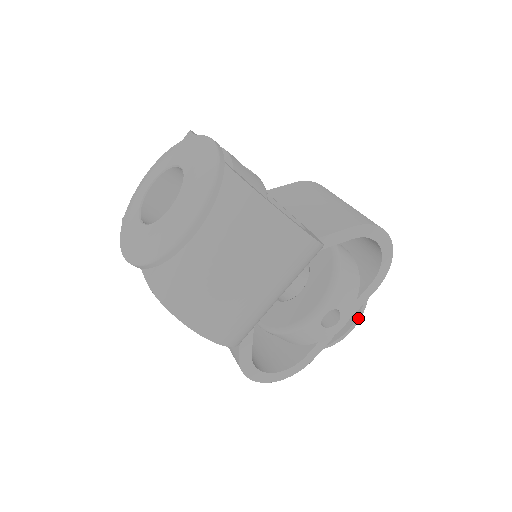
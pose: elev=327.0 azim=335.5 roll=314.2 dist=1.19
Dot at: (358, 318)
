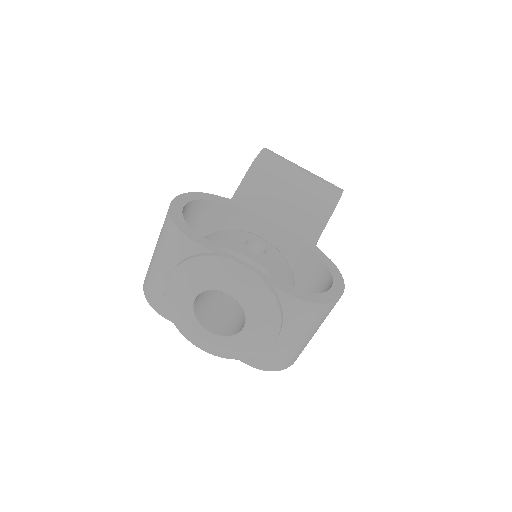
Dot at: occluded
